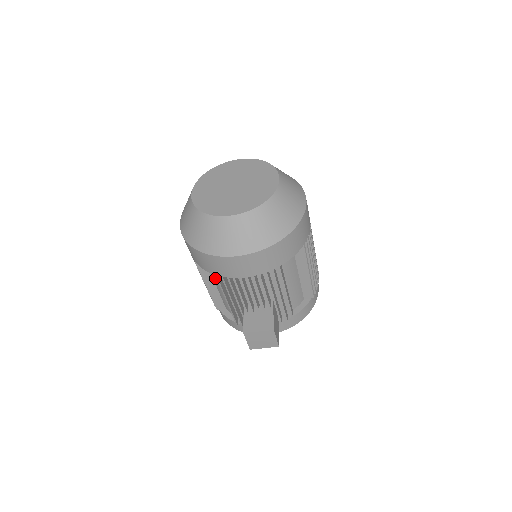
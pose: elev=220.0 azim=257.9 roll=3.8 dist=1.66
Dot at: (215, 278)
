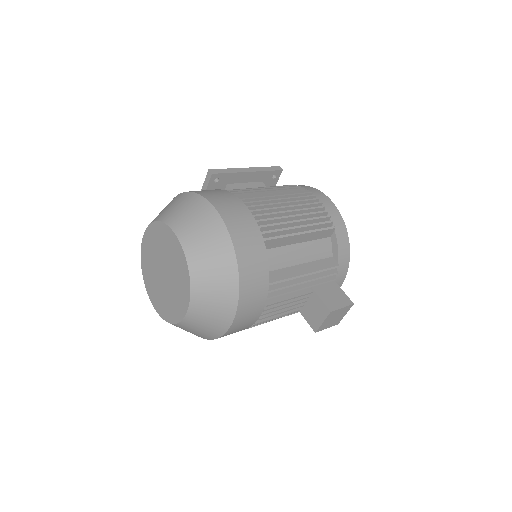
Dot at: occluded
